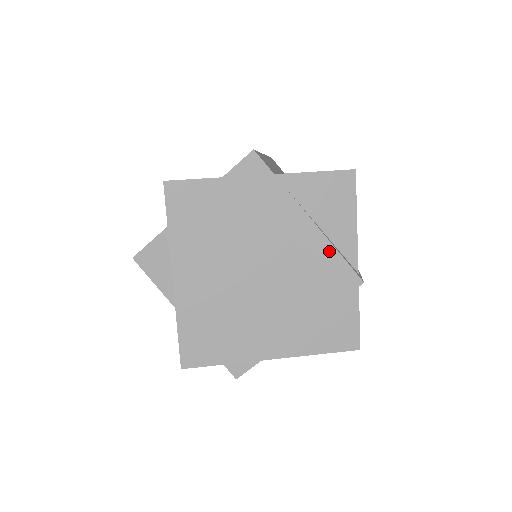
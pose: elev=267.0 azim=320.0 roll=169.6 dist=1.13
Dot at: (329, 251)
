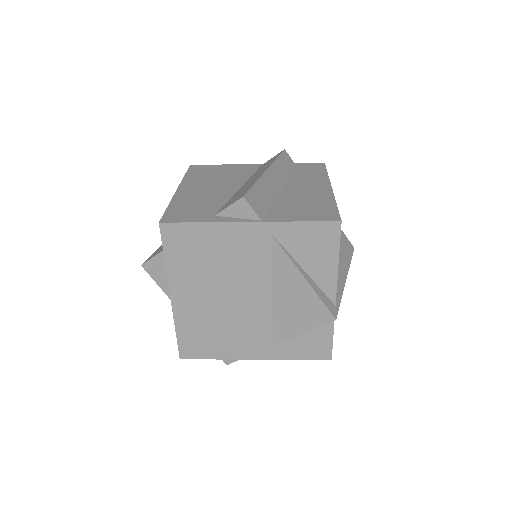
Dot at: (307, 291)
